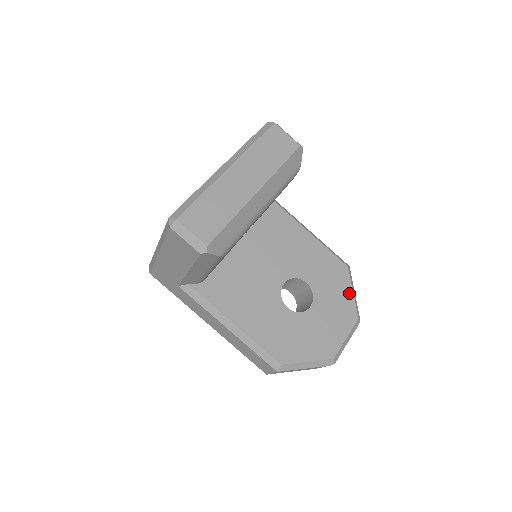
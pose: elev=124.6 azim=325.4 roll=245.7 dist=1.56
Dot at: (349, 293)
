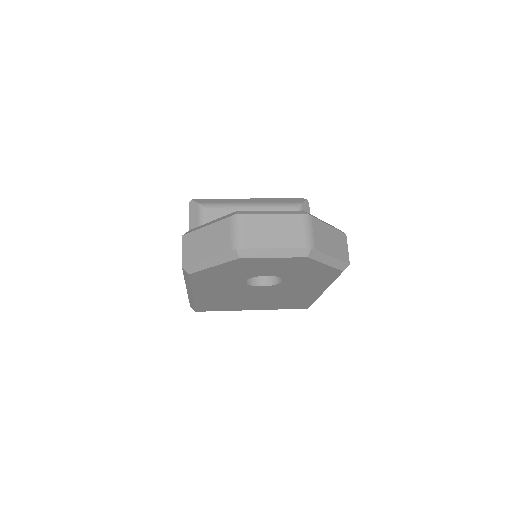
Dot at: occluded
